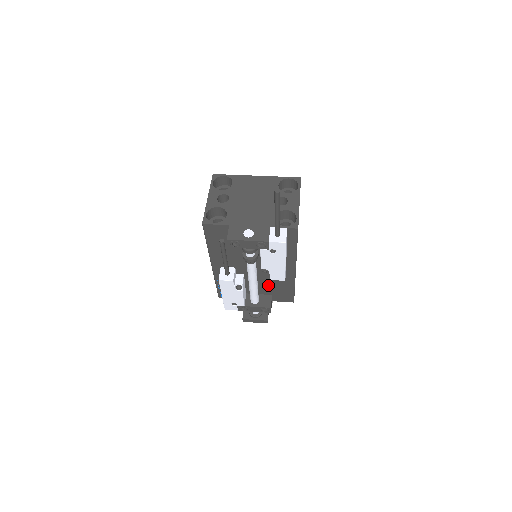
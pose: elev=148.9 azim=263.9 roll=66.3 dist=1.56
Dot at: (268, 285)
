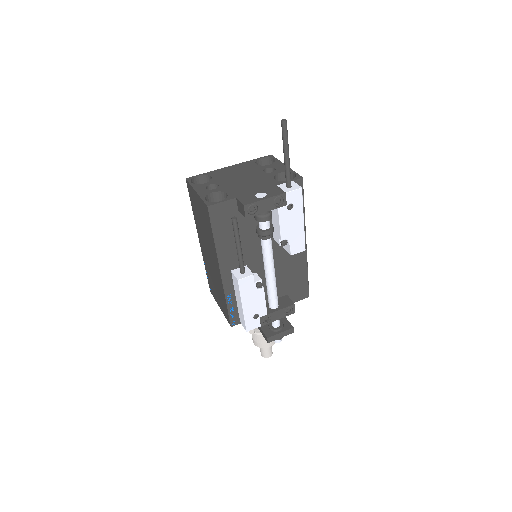
Dot at: (282, 280)
